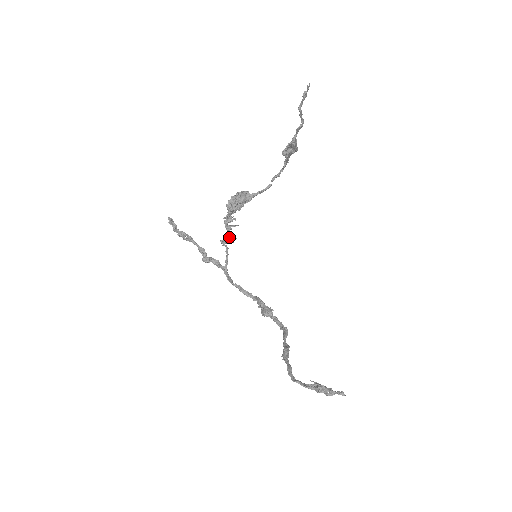
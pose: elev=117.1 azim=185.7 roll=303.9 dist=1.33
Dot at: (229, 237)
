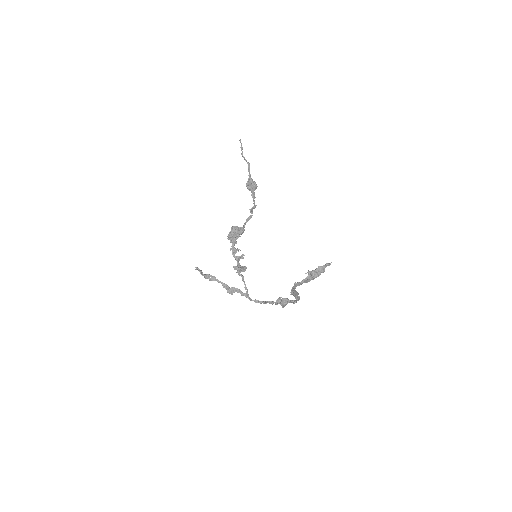
Dot at: (240, 266)
